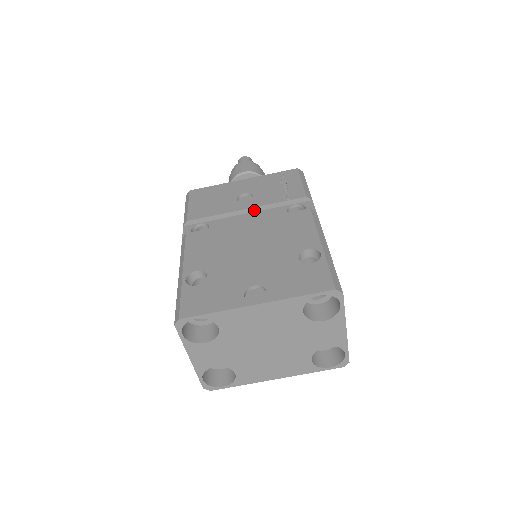
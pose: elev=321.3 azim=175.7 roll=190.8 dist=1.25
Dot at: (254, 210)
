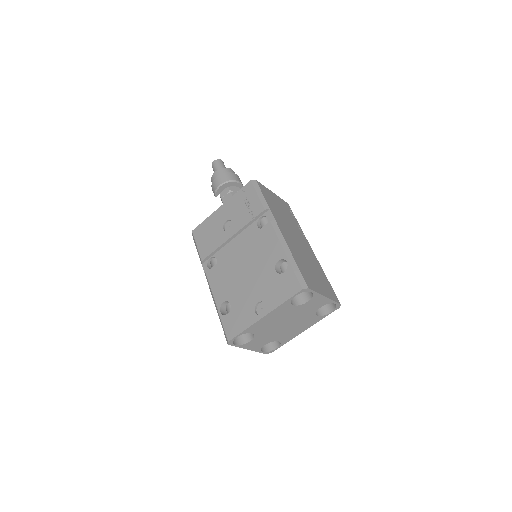
Dot at: (237, 234)
